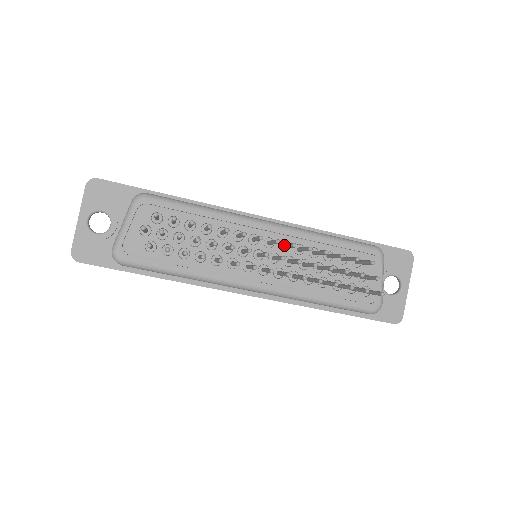
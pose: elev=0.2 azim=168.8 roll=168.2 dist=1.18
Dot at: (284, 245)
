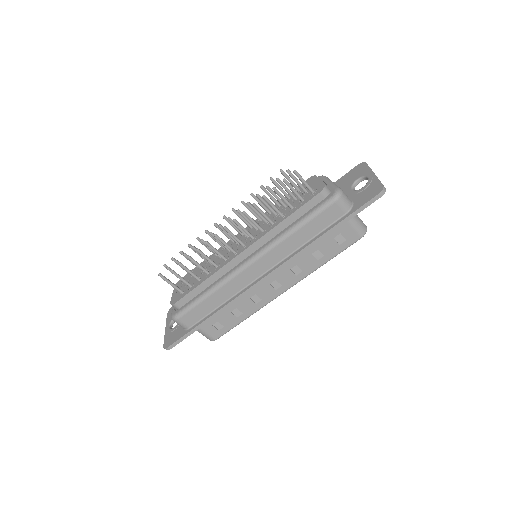
Dot at: (246, 224)
